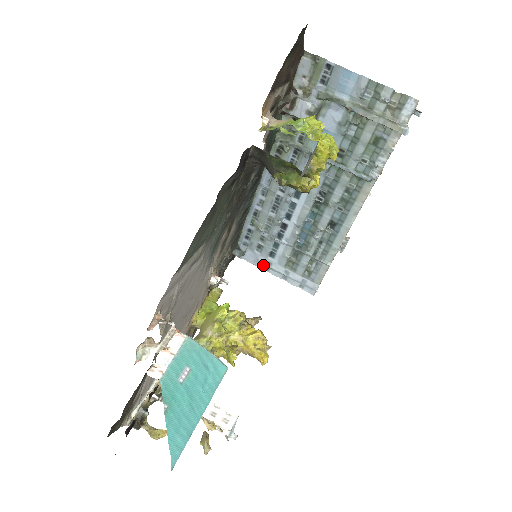
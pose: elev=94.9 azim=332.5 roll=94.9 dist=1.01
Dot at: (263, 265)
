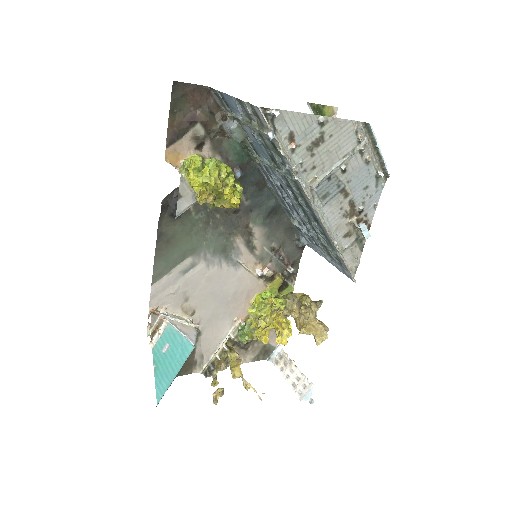
Dot at: (319, 253)
